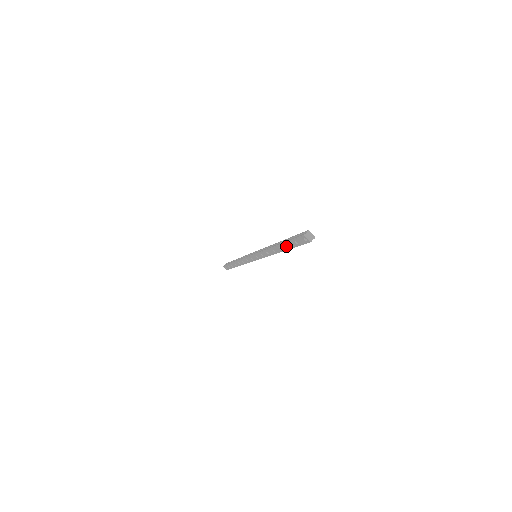
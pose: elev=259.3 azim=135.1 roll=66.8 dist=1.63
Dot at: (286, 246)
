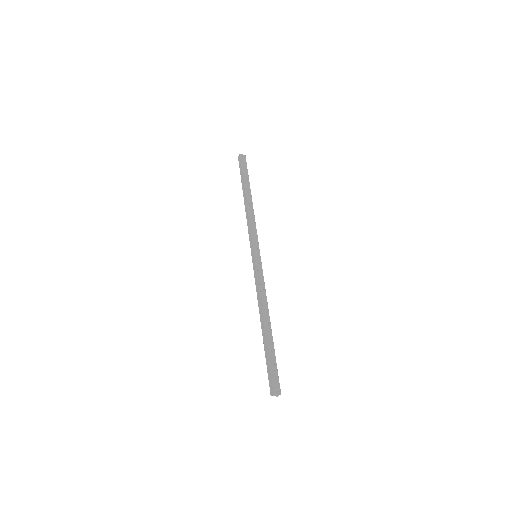
Dot at: occluded
